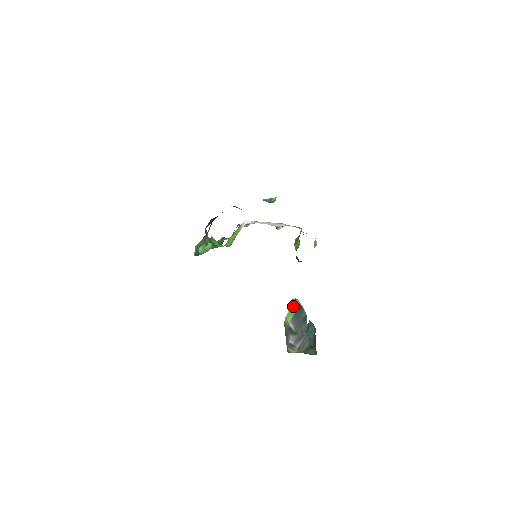
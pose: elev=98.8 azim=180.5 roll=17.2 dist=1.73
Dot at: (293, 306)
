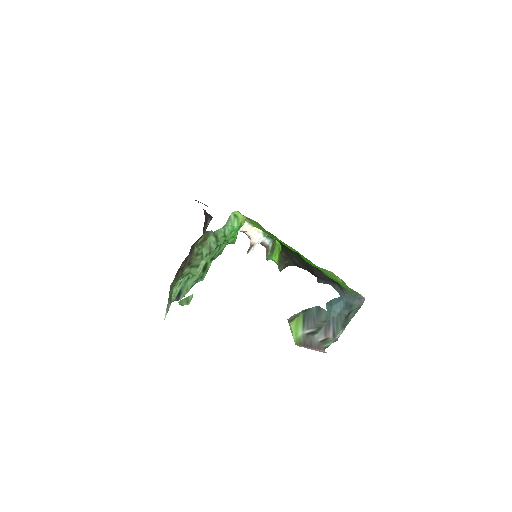
Dot at: (295, 319)
